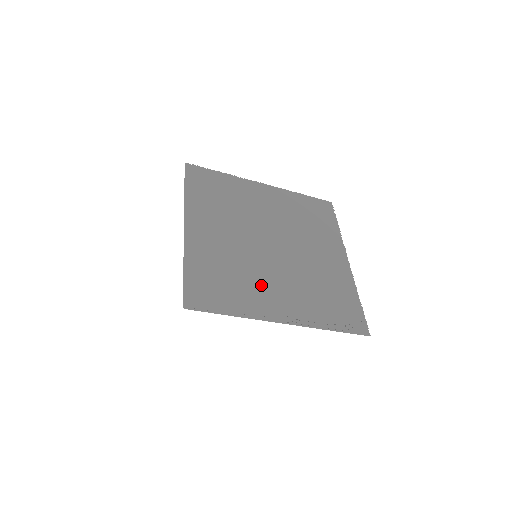
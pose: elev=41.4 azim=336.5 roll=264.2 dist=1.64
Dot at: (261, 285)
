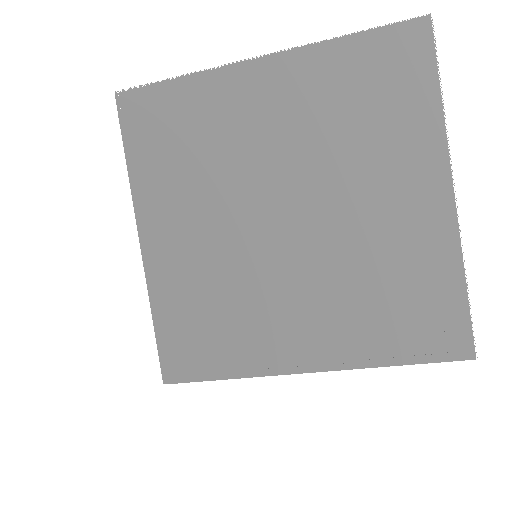
Dot at: (267, 313)
